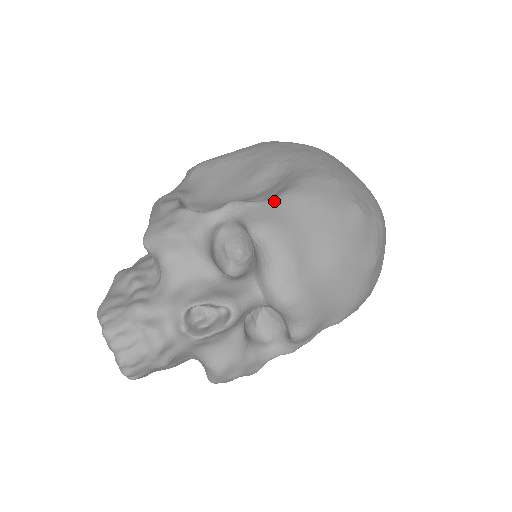
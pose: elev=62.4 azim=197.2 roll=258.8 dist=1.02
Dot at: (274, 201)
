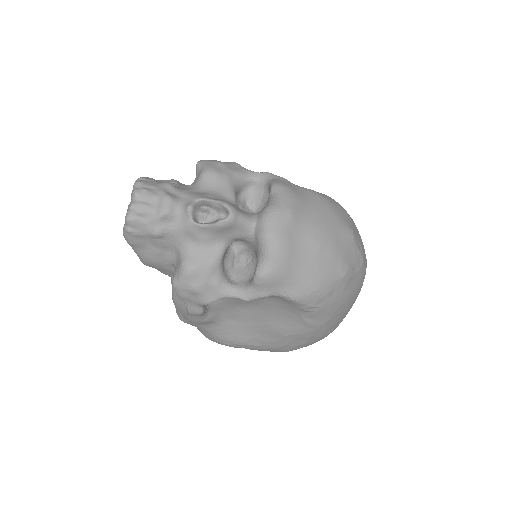
Dot at: (298, 186)
